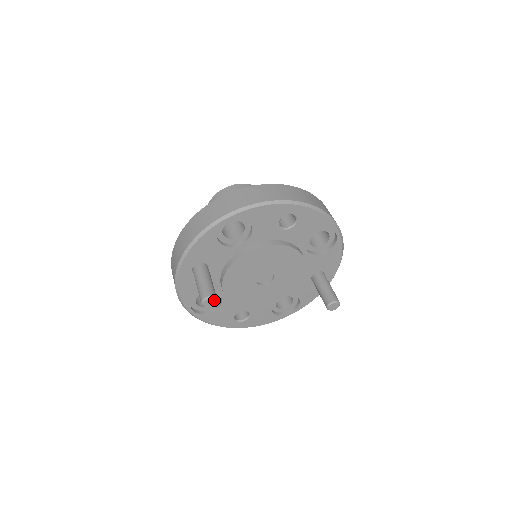
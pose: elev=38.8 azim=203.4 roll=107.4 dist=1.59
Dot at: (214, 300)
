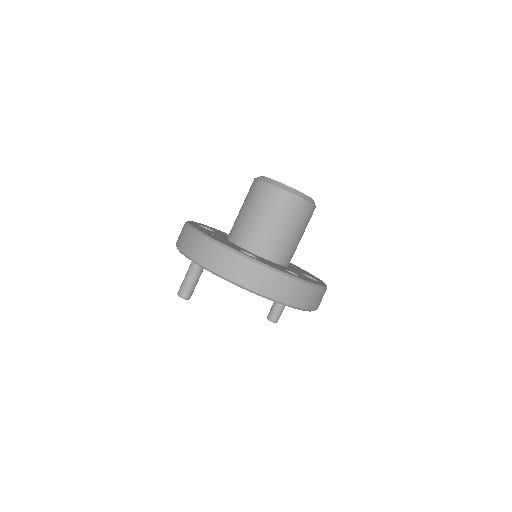
Dot at: (187, 299)
